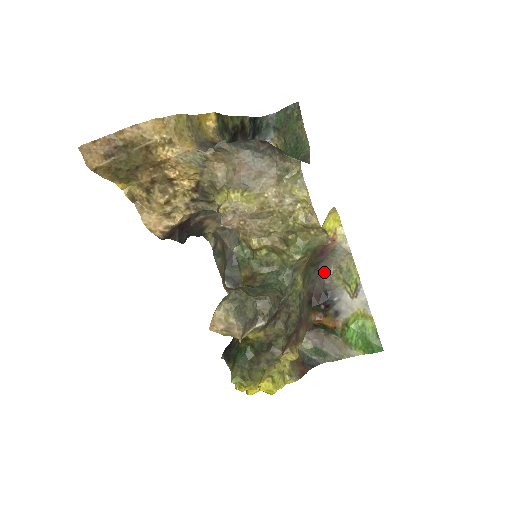
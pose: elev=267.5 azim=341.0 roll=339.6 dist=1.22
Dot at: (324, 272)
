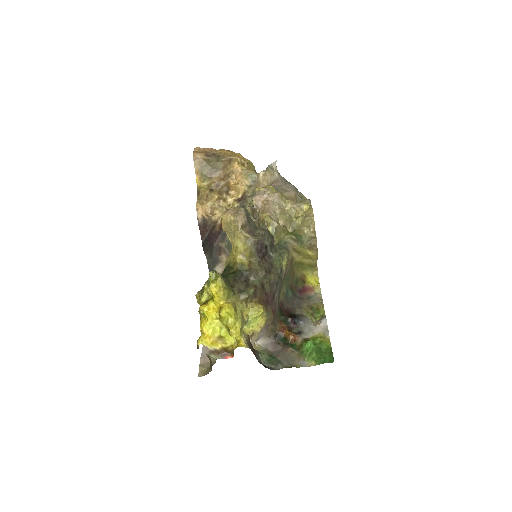
Dot at: (298, 306)
